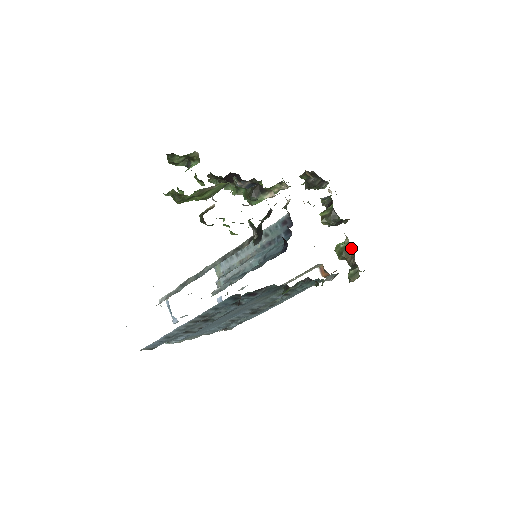
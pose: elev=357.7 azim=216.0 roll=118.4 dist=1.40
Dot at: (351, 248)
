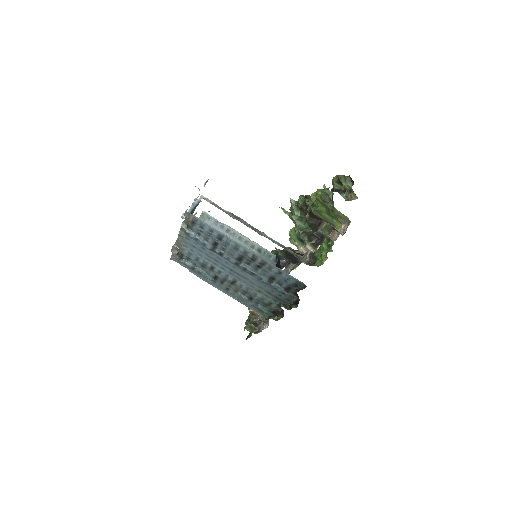
Dot at: occluded
